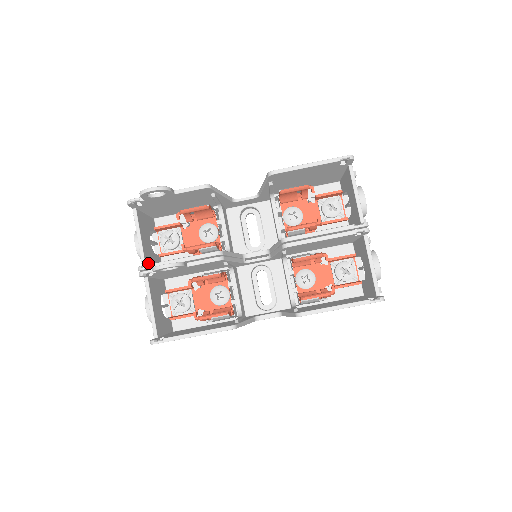
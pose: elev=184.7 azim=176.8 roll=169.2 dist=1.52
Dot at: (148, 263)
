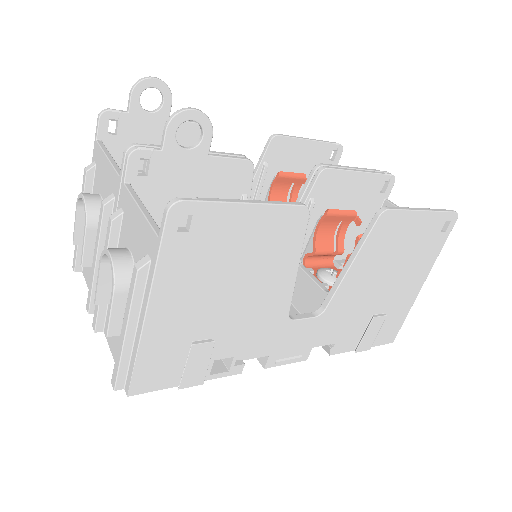
Dot at: occluded
